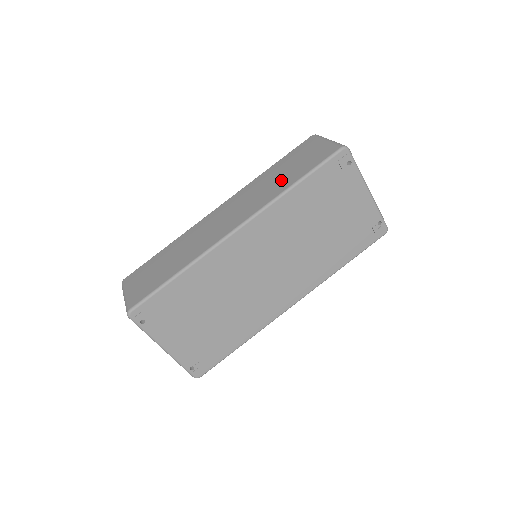
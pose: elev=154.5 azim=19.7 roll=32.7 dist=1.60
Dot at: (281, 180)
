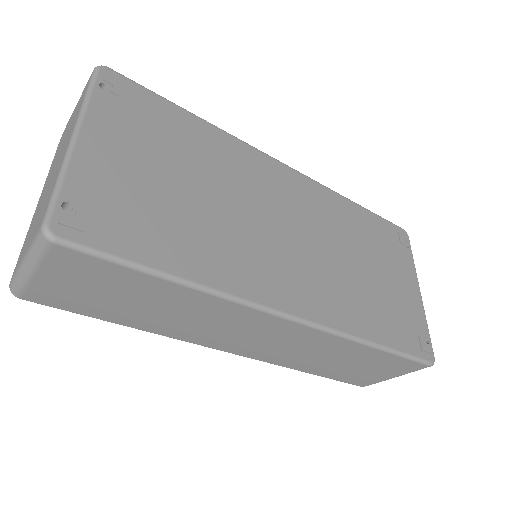
Dot at: occluded
